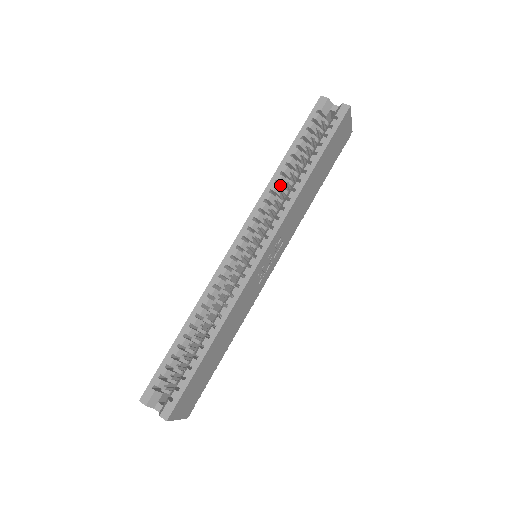
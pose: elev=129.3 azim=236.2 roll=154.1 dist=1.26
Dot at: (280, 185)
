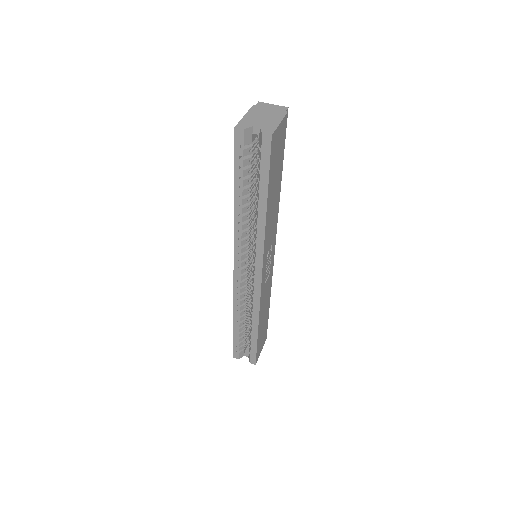
Dot at: occluded
